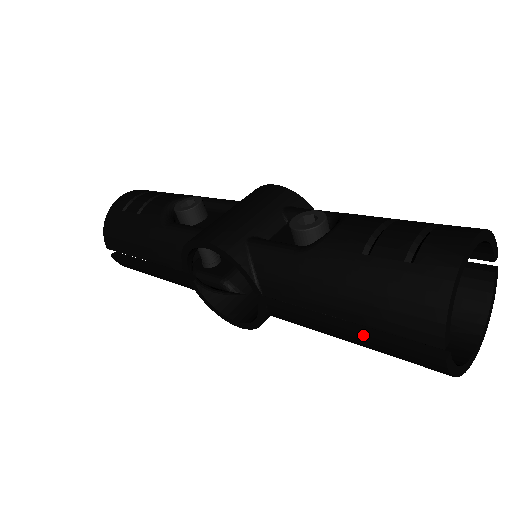
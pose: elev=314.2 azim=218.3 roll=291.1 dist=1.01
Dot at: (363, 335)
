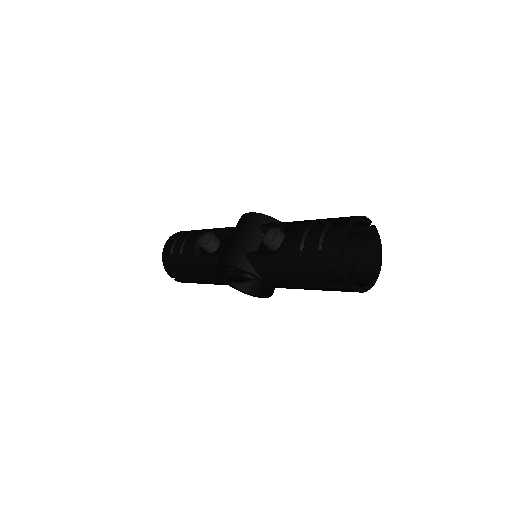
Dot at: (317, 287)
